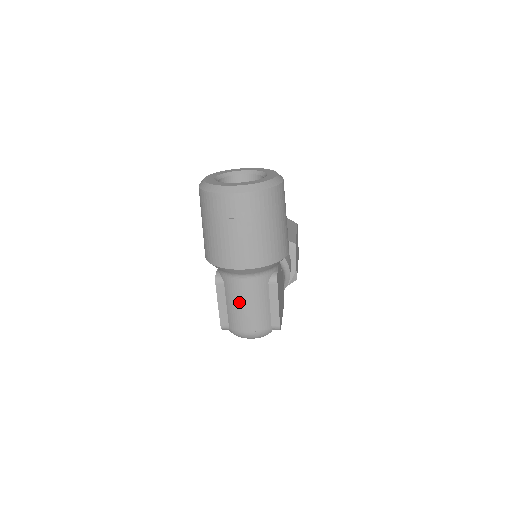
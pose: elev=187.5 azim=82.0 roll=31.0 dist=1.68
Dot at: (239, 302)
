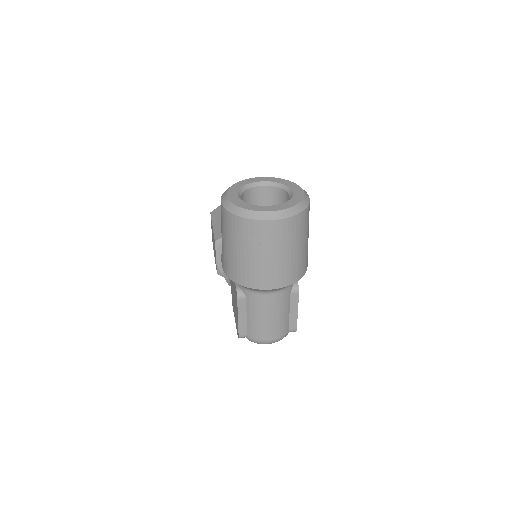
Dot at: (263, 315)
